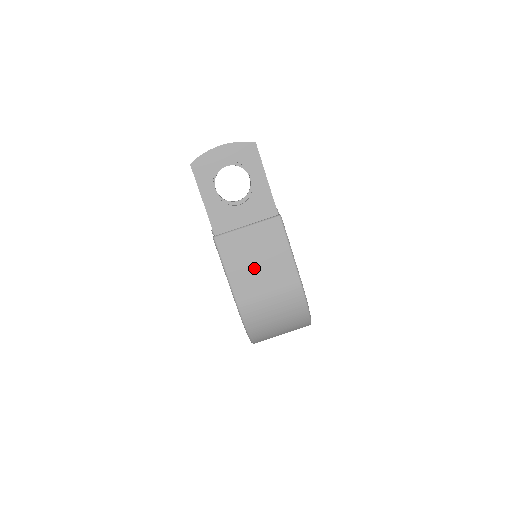
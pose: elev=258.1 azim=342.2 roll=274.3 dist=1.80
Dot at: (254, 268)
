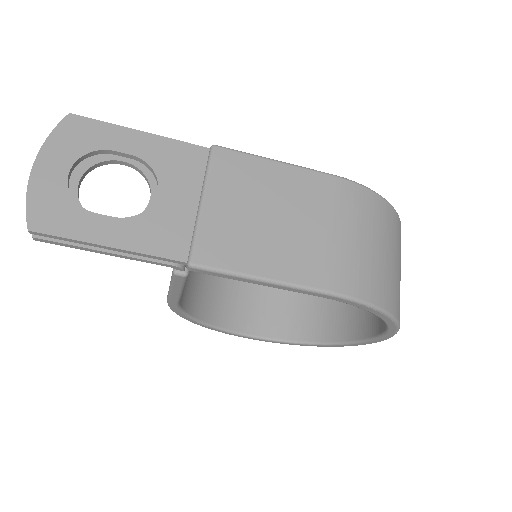
Dot at: (280, 230)
